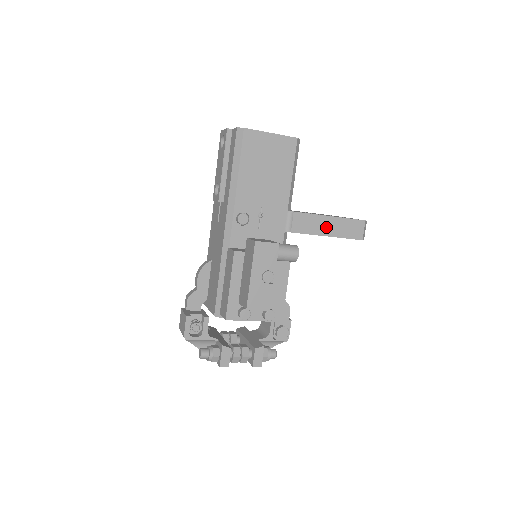
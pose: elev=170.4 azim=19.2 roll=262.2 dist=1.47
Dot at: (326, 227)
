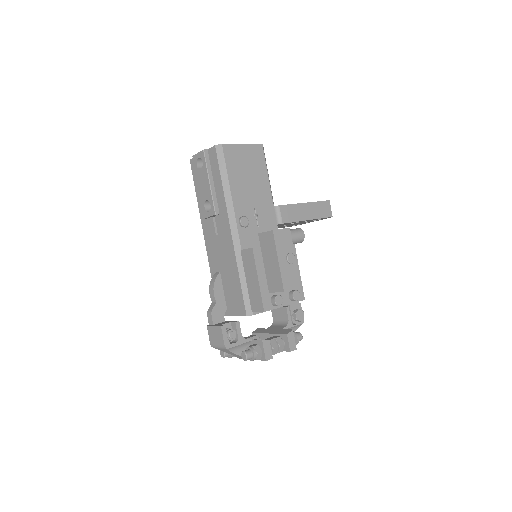
Dot at: (305, 213)
